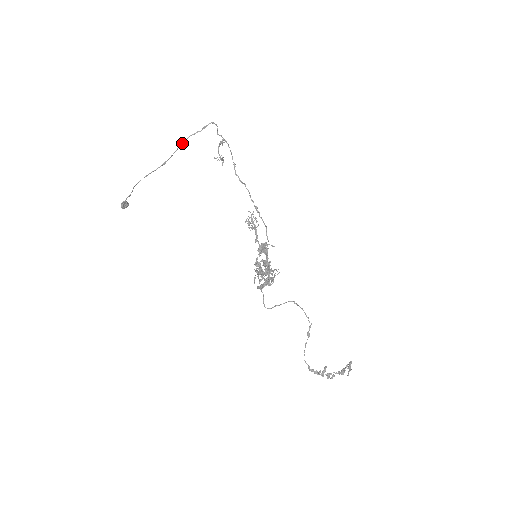
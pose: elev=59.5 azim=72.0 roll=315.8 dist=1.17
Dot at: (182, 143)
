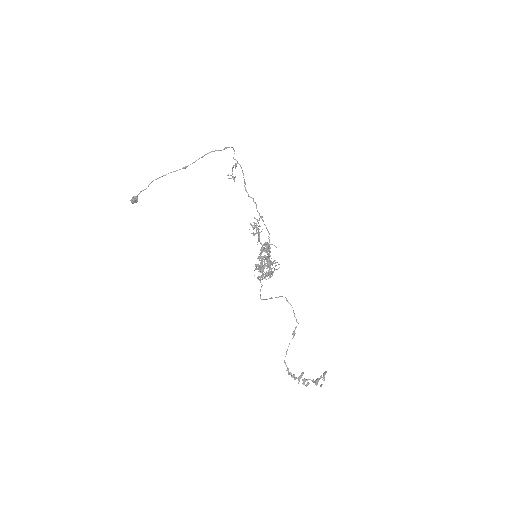
Dot at: (204, 155)
